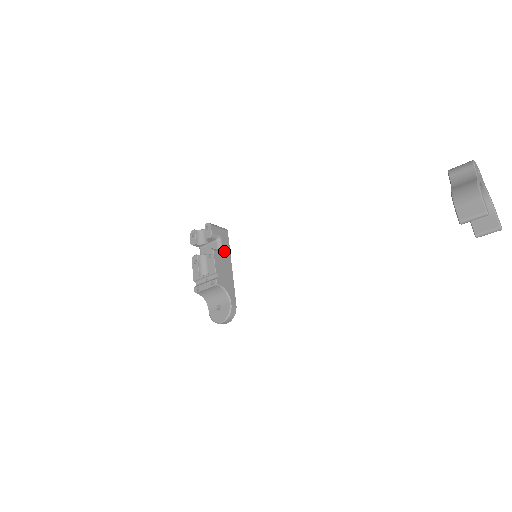
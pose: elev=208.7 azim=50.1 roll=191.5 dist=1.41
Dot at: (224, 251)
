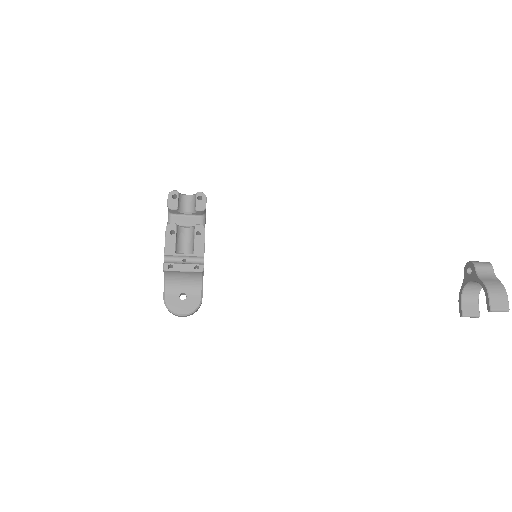
Dot at: occluded
